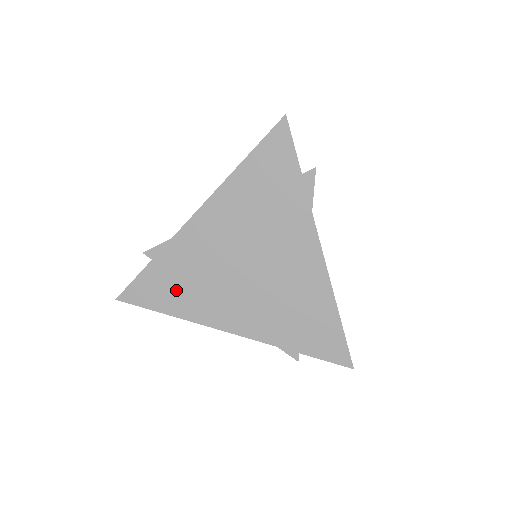
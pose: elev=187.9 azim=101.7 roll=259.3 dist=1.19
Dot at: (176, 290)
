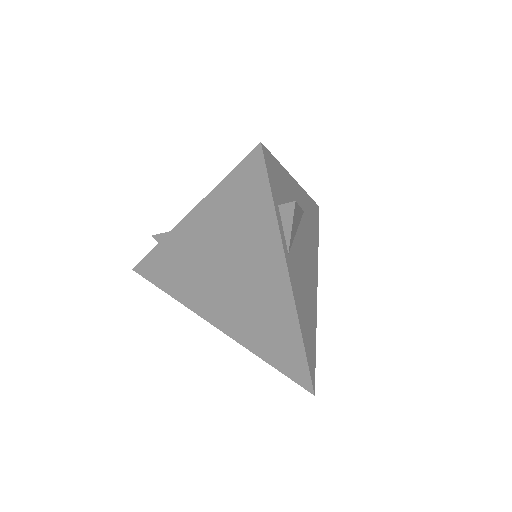
Dot at: (173, 278)
